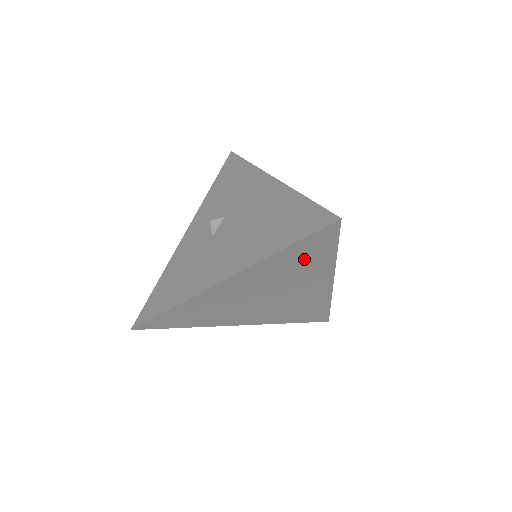
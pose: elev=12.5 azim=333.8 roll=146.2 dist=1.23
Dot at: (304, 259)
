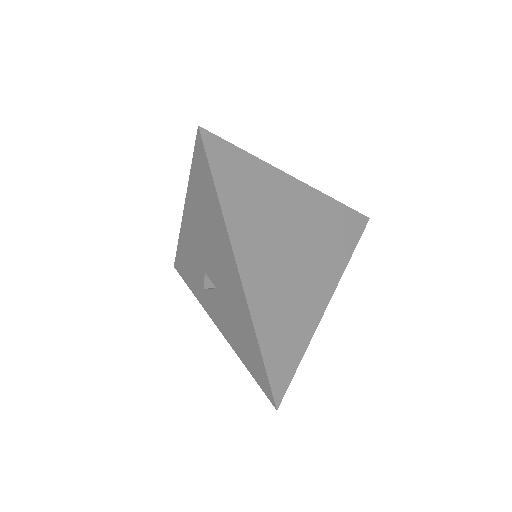
Dot at: (245, 186)
